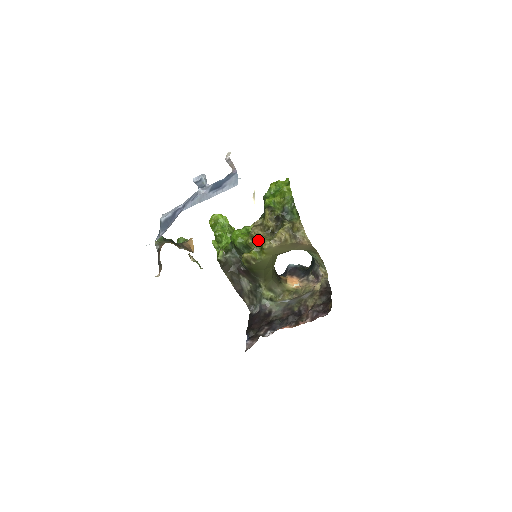
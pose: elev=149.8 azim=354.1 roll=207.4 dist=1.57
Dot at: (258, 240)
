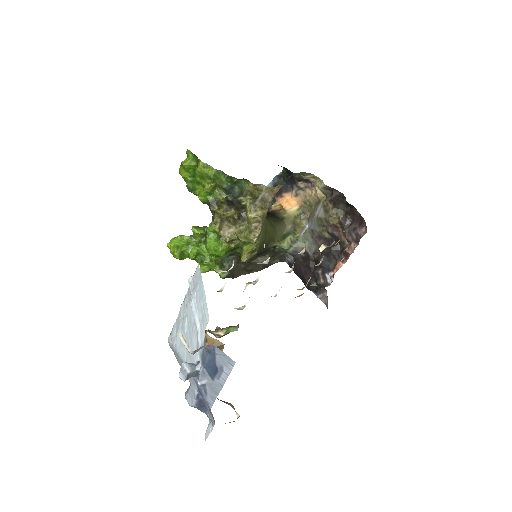
Dot at: occluded
